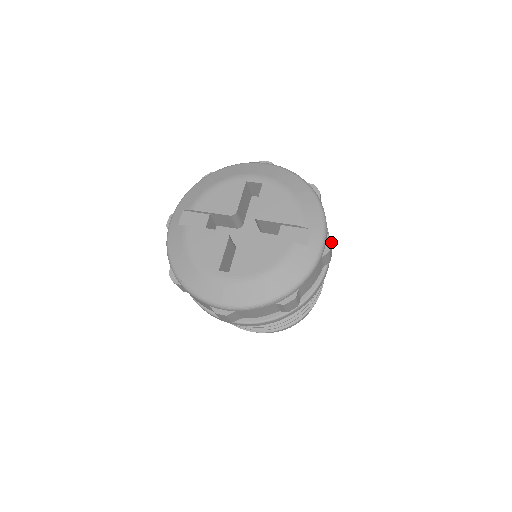
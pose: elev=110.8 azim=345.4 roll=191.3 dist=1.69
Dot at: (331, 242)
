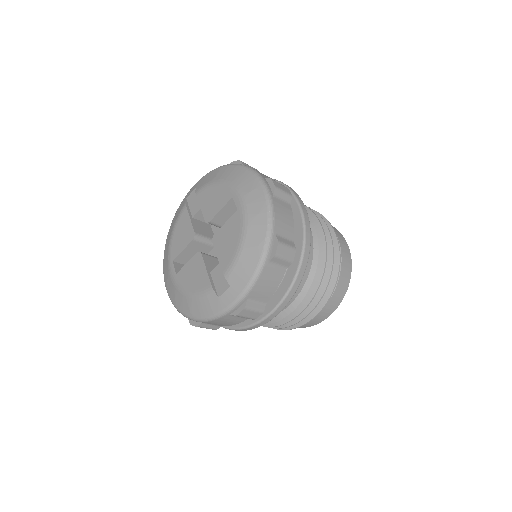
Dot at: (245, 309)
